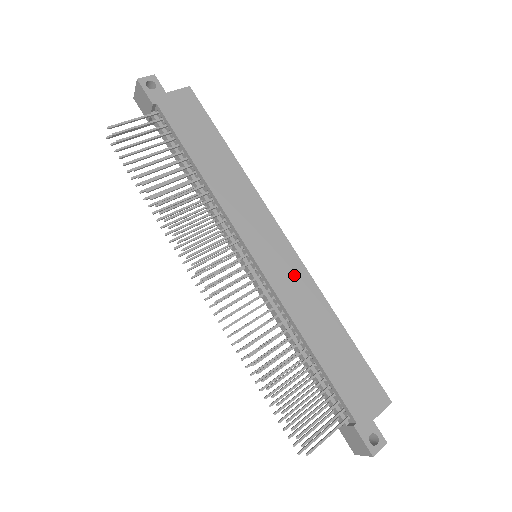
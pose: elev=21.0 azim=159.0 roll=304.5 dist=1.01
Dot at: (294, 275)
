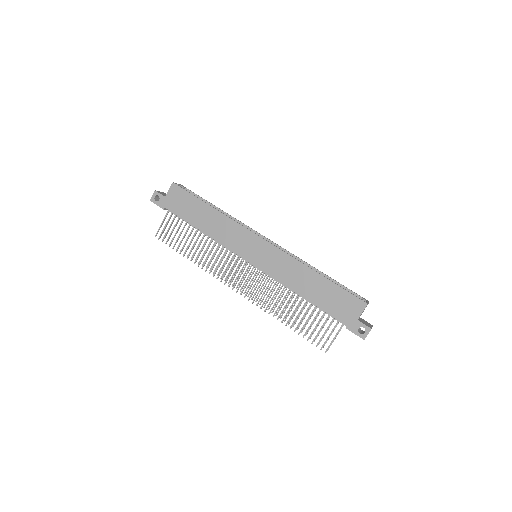
Dot at: (277, 259)
